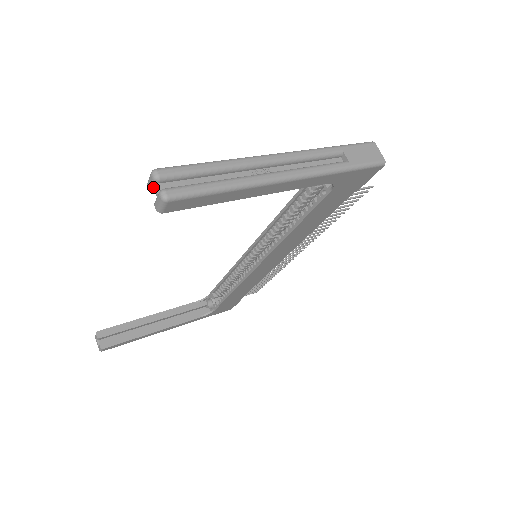
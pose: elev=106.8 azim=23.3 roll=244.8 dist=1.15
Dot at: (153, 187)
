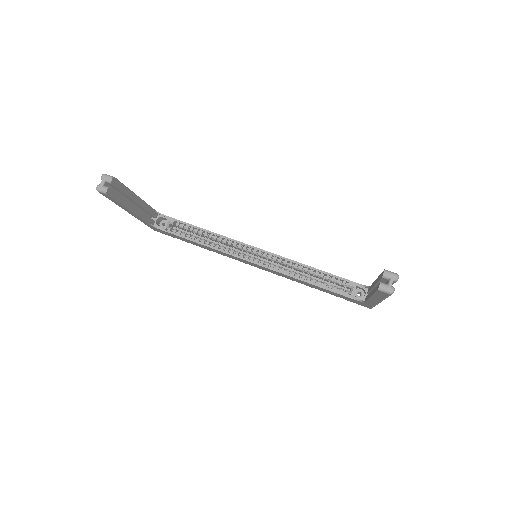
Dot at: (391, 280)
